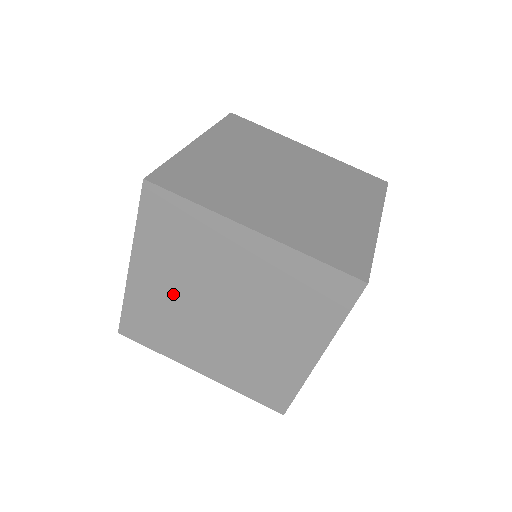
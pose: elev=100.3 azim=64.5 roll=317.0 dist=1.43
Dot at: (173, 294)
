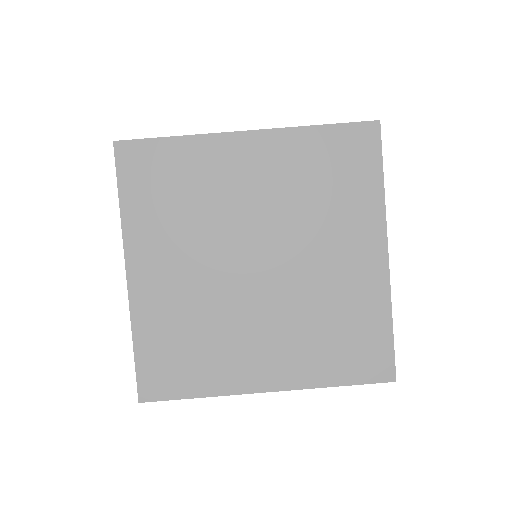
Dot at: (191, 278)
